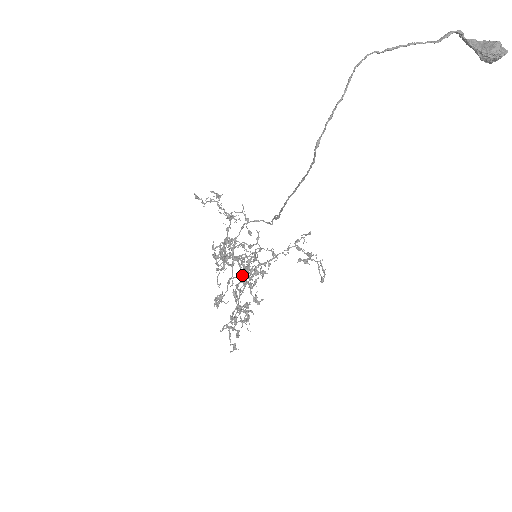
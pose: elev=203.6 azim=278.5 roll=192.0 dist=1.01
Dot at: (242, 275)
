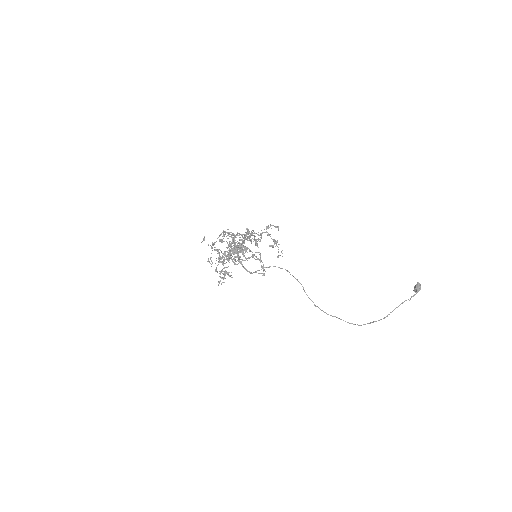
Dot at: occluded
